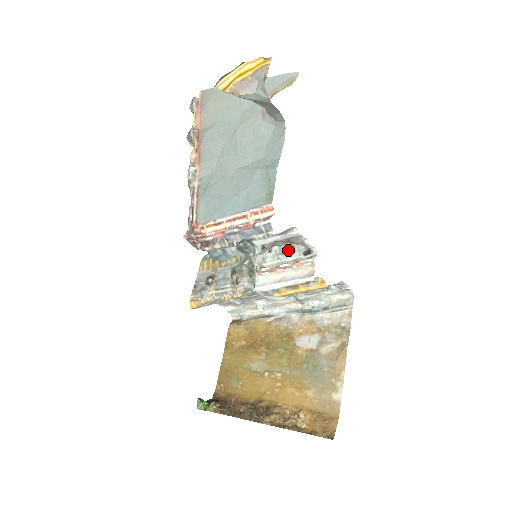
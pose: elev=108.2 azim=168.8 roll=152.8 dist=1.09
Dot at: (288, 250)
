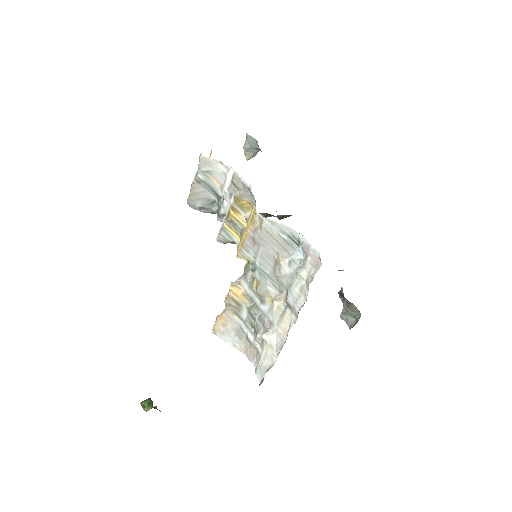
Dot at: occluded
